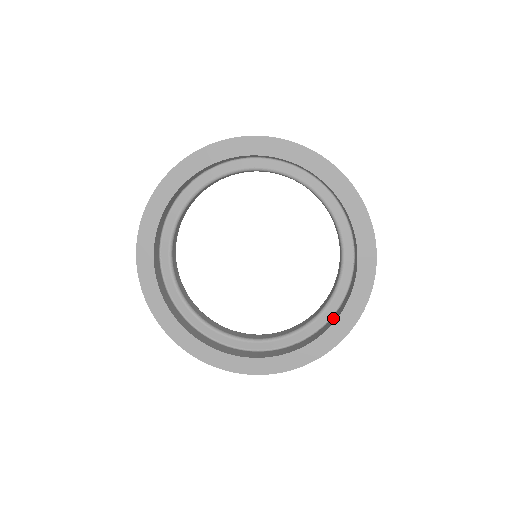
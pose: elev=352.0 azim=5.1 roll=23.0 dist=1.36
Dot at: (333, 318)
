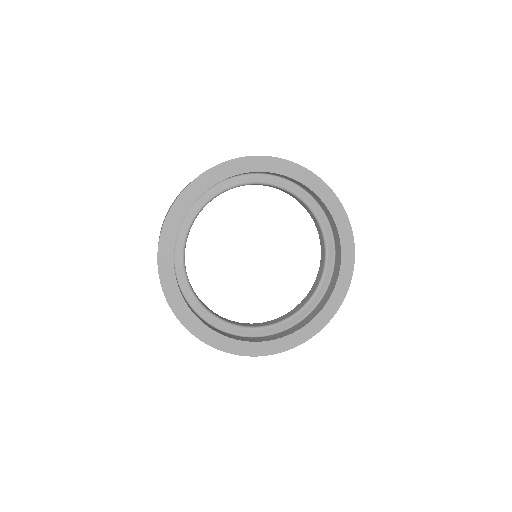
Dot at: (312, 314)
